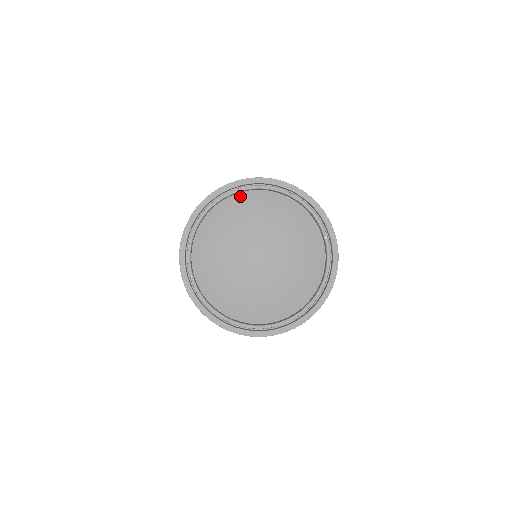
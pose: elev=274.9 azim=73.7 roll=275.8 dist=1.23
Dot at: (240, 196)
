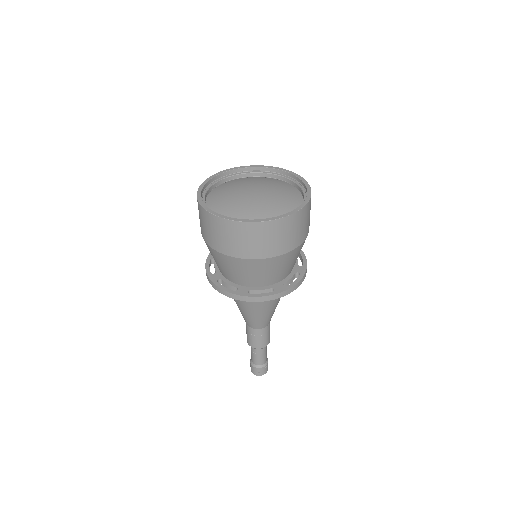
Dot at: (249, 178)
